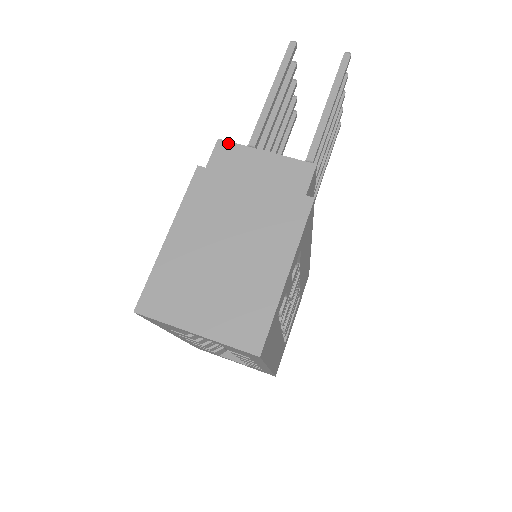
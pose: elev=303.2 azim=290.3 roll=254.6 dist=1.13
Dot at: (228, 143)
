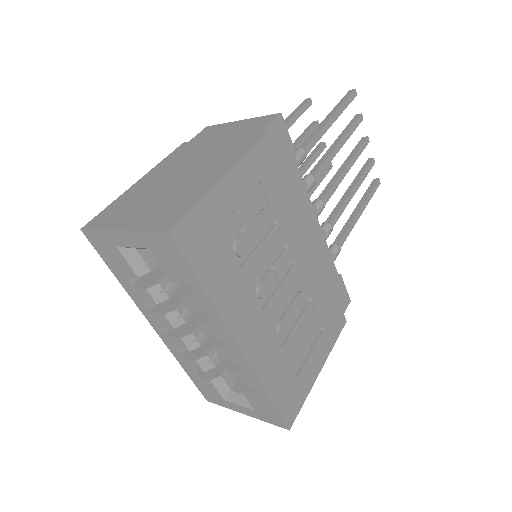
Dot at: (213, 126)
